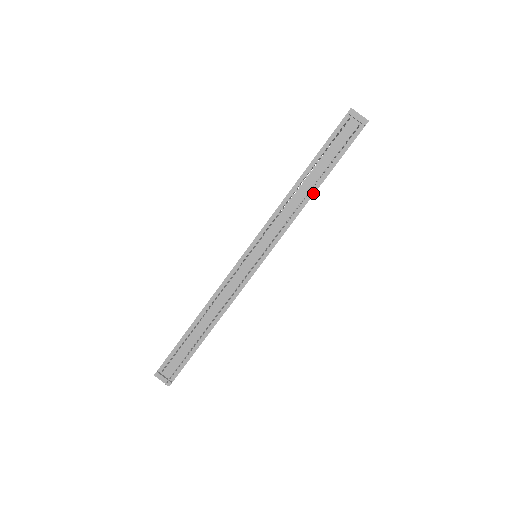
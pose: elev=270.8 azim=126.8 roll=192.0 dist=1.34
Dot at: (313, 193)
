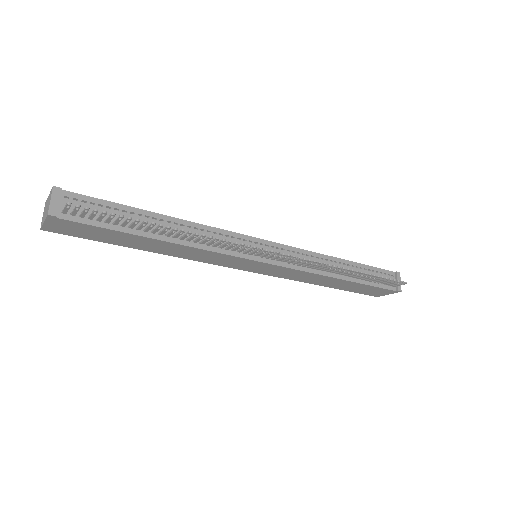
Dot at: (340, 278)
